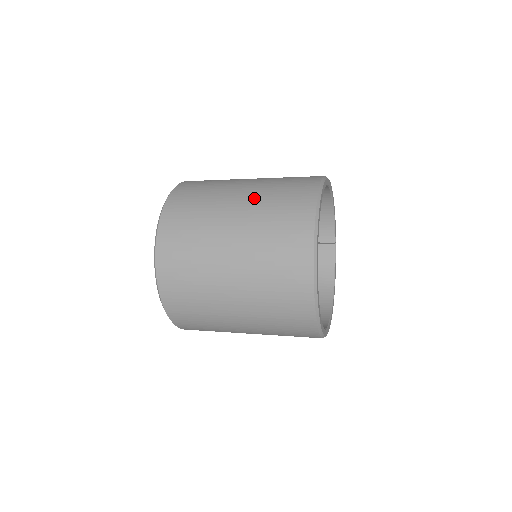
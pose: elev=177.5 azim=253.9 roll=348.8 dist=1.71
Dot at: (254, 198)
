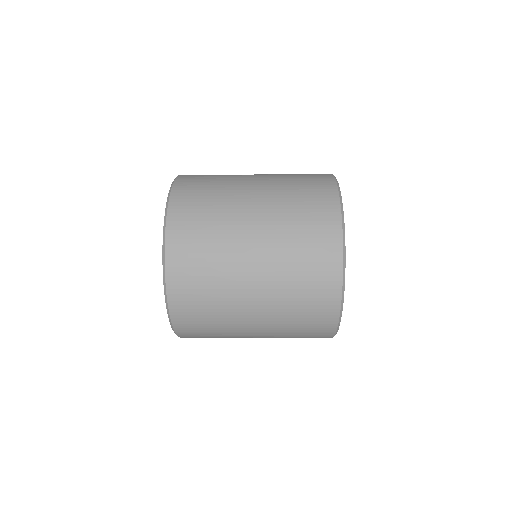
Dot at: (272, 187)
